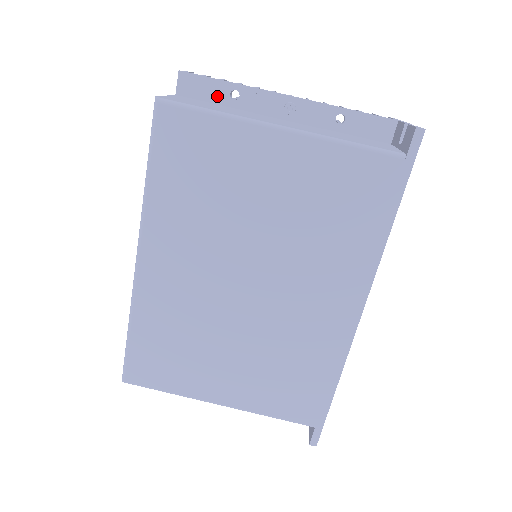
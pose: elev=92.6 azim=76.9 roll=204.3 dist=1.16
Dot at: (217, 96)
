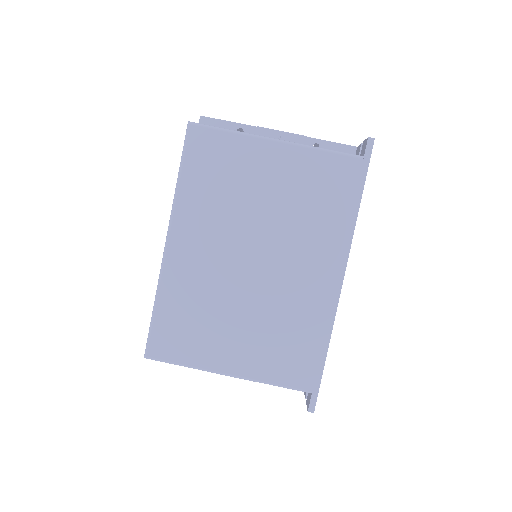
Dot at: occluded
